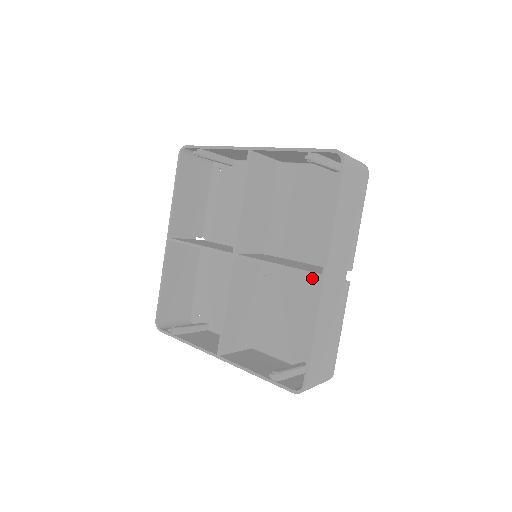
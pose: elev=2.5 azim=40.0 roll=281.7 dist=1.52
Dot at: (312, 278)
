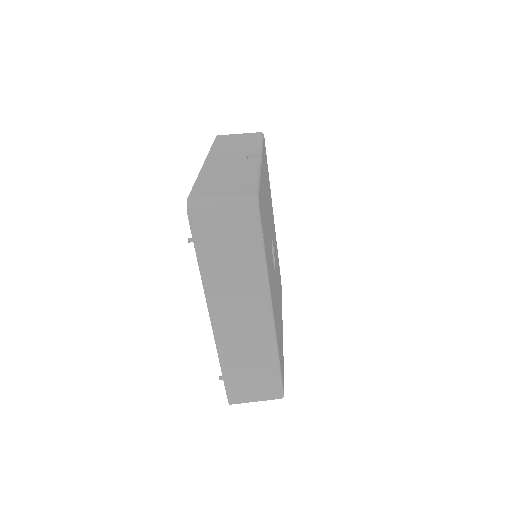
Dot at: occluded
